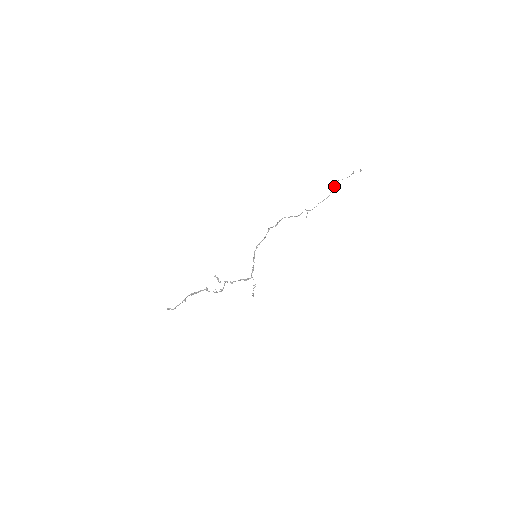
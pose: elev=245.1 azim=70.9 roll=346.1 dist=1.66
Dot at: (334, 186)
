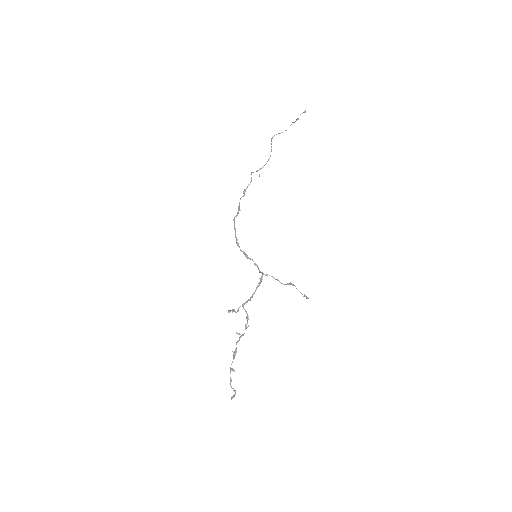
Dot at: (272, 137)
